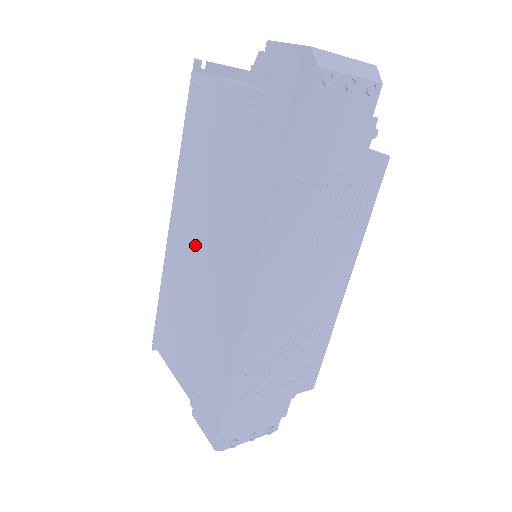
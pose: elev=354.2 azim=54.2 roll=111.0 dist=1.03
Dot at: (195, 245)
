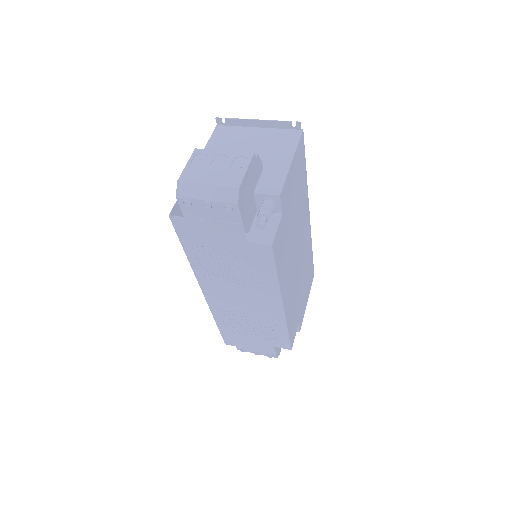
Dot at: occluded
